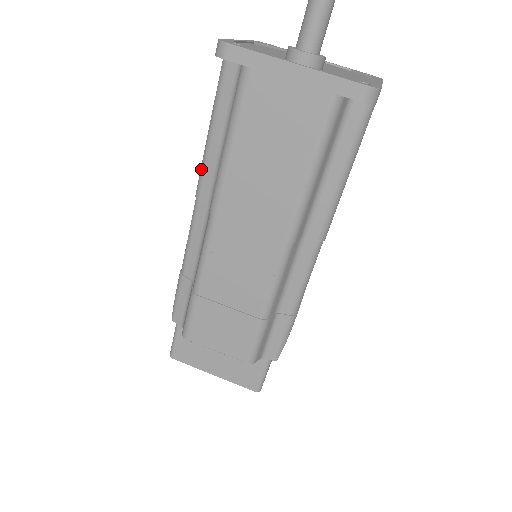
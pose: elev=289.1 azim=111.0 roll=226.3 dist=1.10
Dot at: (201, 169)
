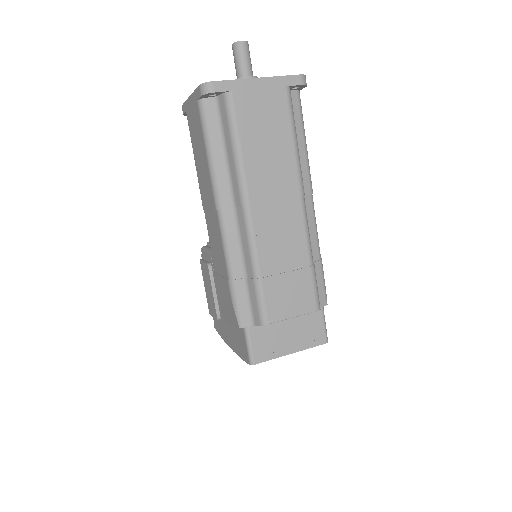
Dot at: (214, 186)
